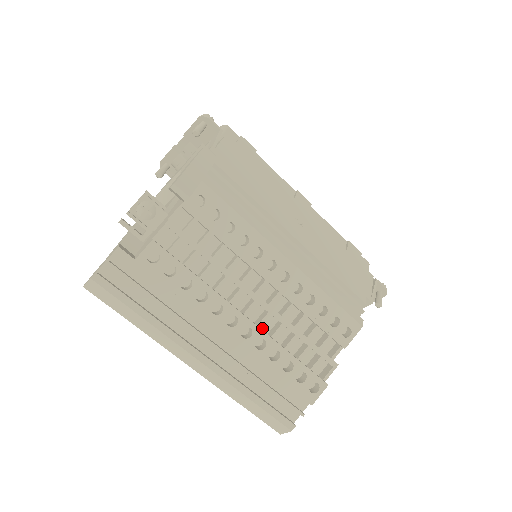
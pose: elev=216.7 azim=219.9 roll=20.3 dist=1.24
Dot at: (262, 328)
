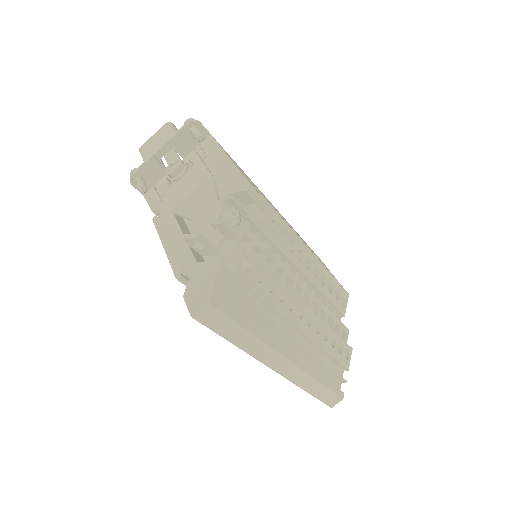
Dot at: occluded
